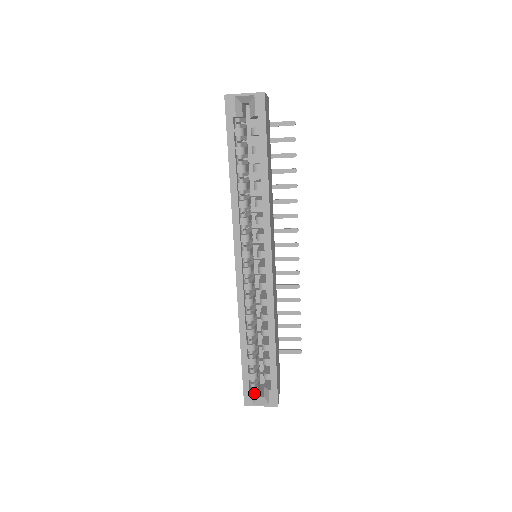
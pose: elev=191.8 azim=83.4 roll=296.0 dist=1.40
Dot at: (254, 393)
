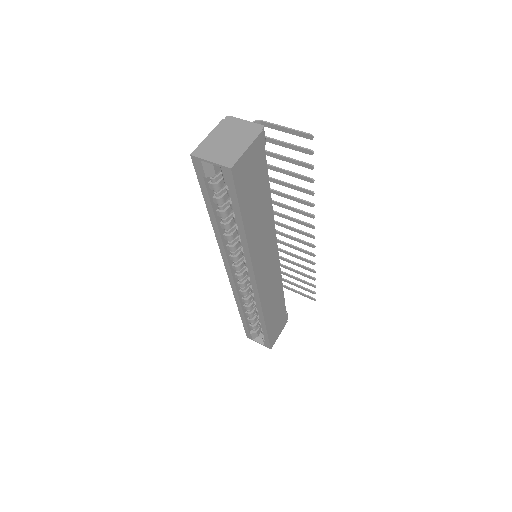
Dot at: (254, 335)
